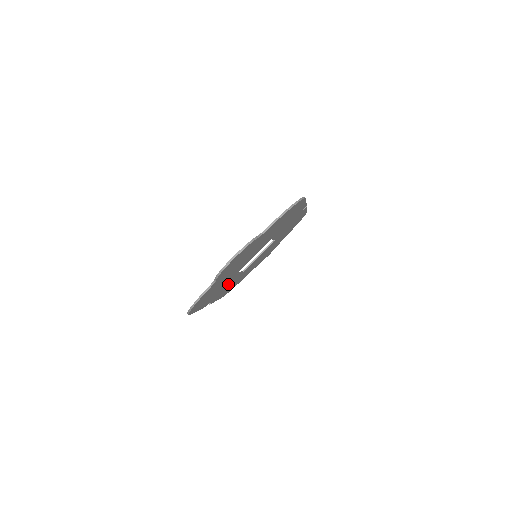
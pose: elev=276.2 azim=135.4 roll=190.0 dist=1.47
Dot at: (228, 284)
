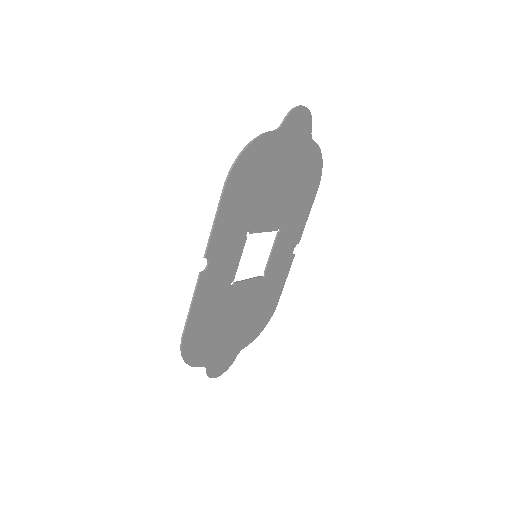
Dot at: (229, 258)
